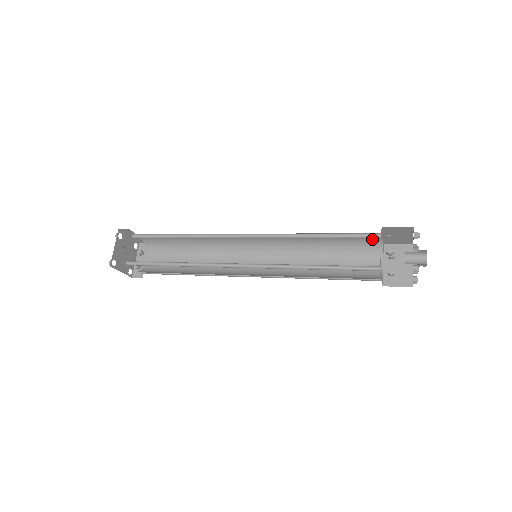
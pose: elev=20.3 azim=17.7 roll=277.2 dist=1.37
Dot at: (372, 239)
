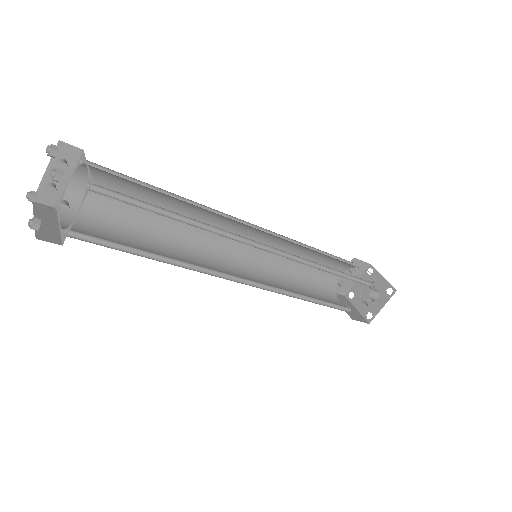
Dot at: occluded
